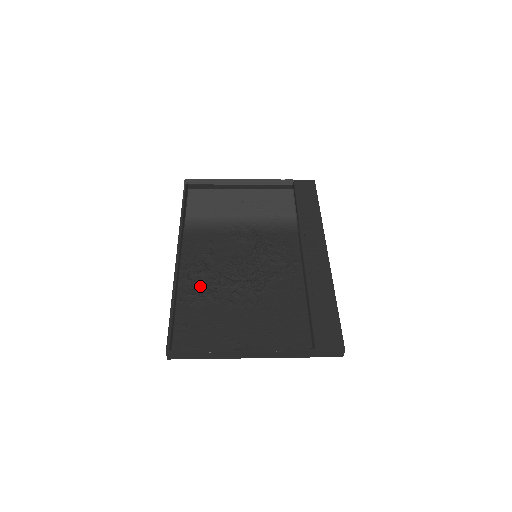
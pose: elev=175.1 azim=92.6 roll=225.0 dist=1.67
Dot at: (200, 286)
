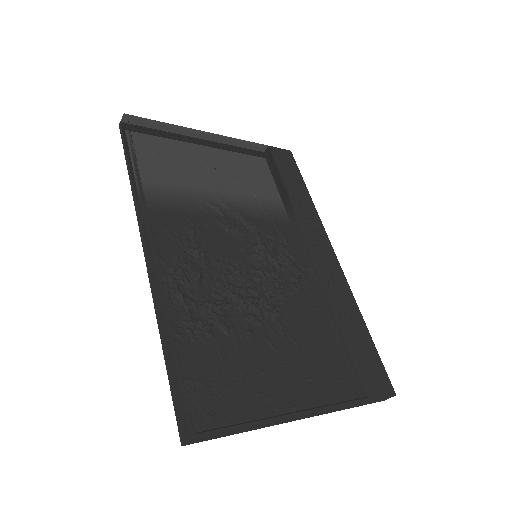
Dot at: (199, 306)
